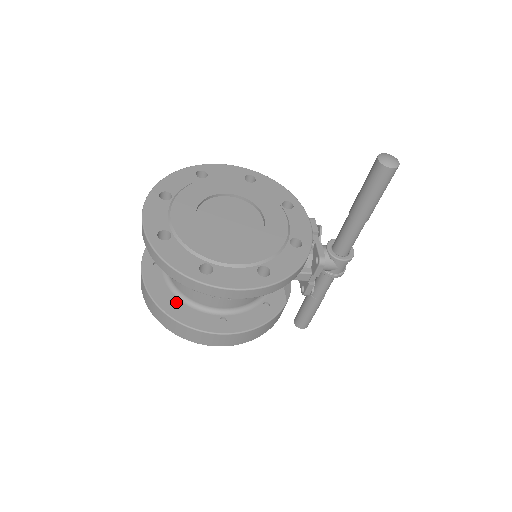
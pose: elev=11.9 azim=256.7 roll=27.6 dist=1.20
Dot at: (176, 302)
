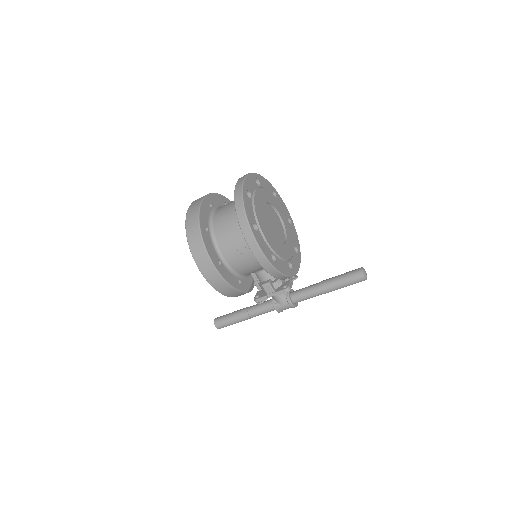
Dot at: (206, 230)
